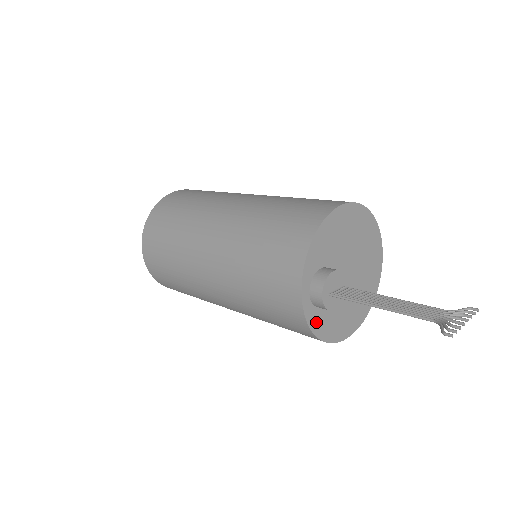
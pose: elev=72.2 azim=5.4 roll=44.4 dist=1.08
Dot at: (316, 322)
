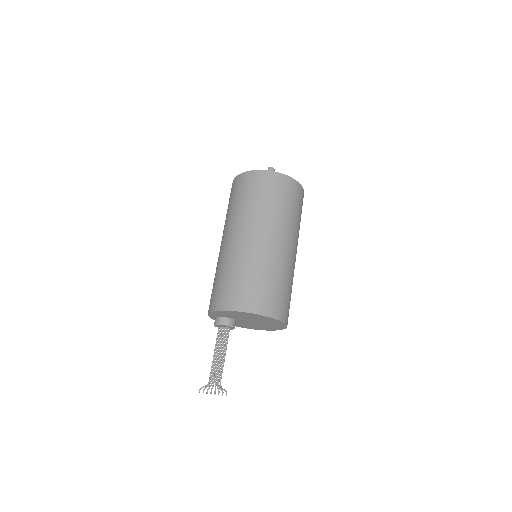
Dot at: occluded
